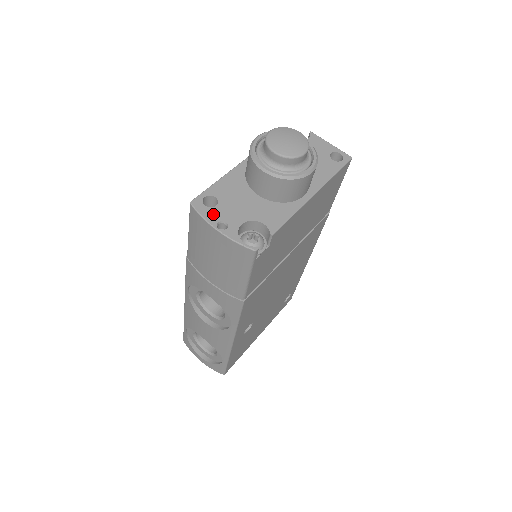
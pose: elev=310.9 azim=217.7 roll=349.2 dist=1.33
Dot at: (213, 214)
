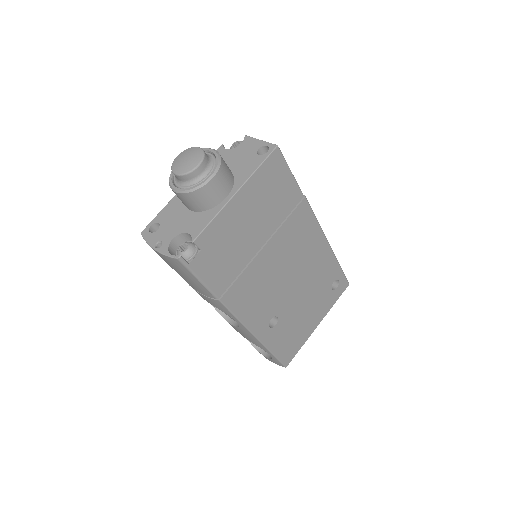
Dot at: (154, 237)
